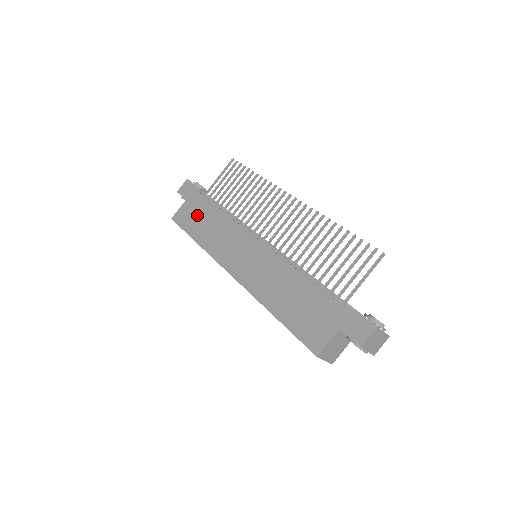
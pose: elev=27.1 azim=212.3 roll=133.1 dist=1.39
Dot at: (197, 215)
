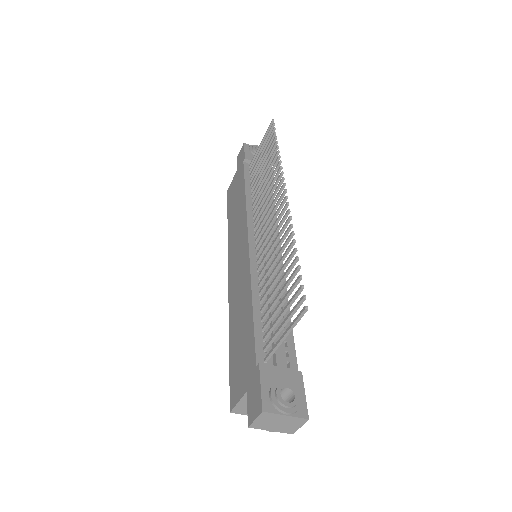
Dot at: (235, 192)
